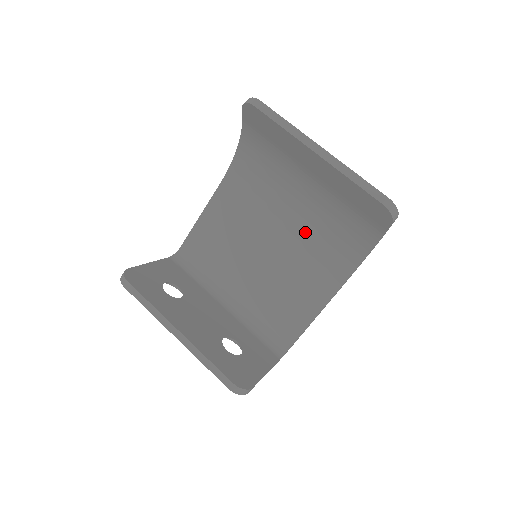
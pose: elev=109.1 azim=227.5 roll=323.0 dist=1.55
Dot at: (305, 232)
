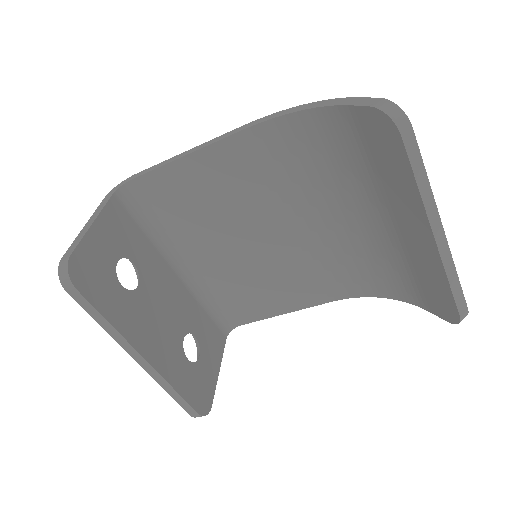
Dot at: (326, 244)
